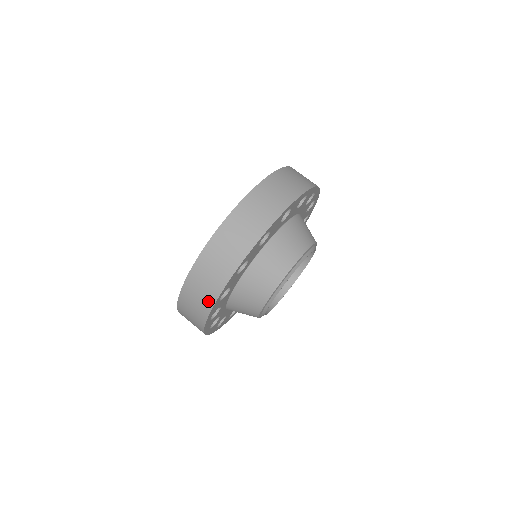
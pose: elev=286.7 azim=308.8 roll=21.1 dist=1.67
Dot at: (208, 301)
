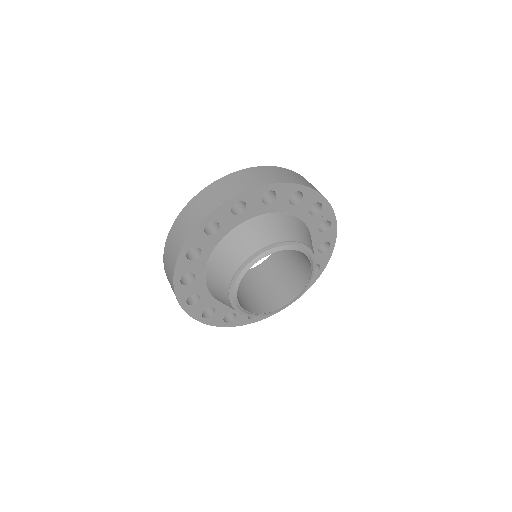
Dot at: (172, 282)
